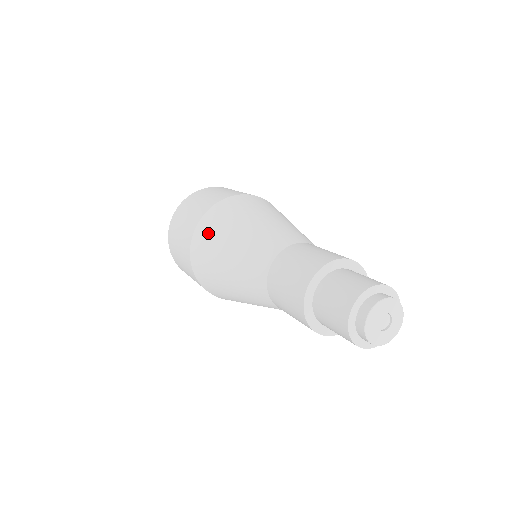
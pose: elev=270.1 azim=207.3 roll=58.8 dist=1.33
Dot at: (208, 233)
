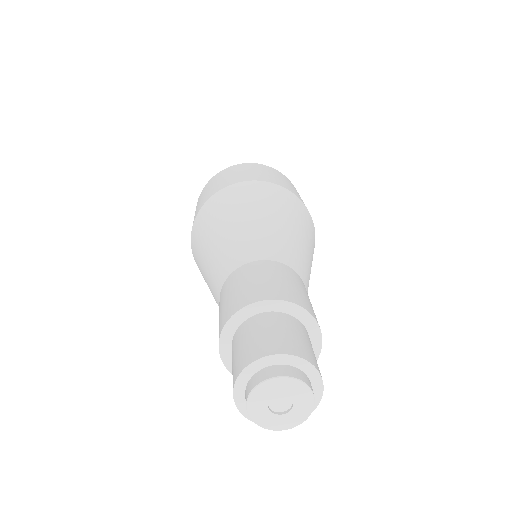
Dot at: (229, 198)
